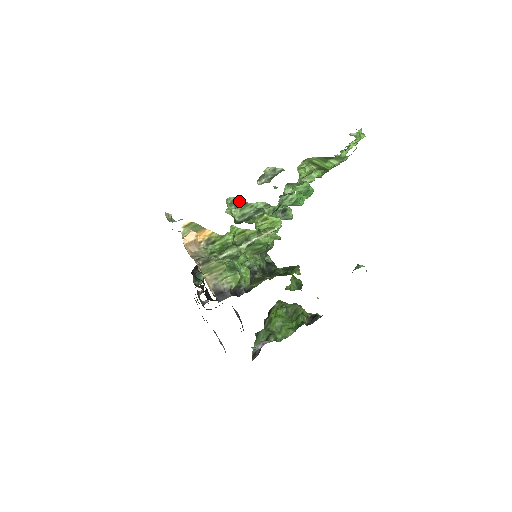
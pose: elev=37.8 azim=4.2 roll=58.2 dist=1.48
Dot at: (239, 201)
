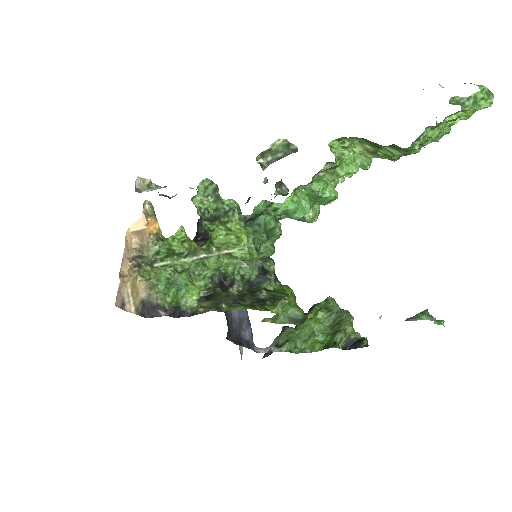
Dot at: (216, 187)
